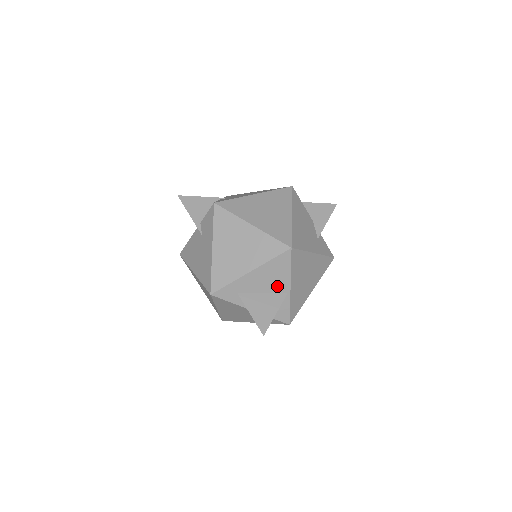
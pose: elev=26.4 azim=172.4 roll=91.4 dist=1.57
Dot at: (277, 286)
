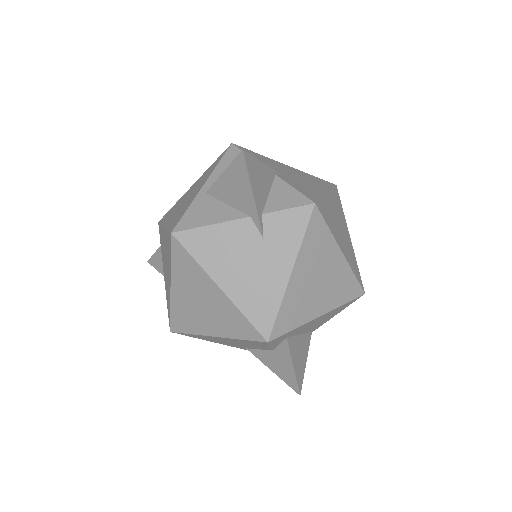
Dot at: (315, 326)
